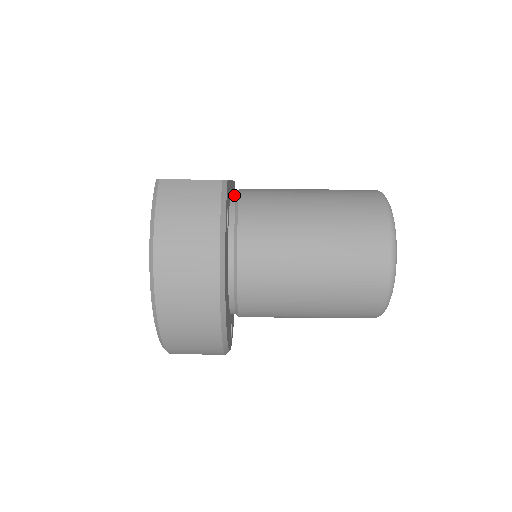
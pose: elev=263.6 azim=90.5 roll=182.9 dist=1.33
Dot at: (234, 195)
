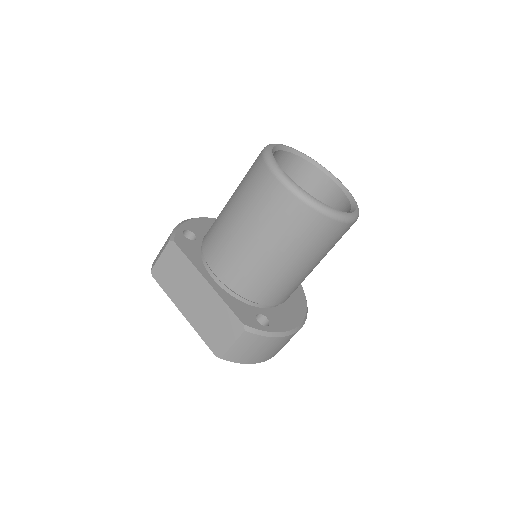
Dot at: (227, 290)
